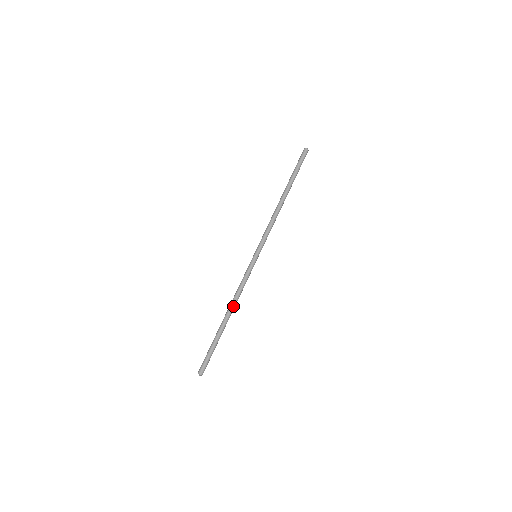
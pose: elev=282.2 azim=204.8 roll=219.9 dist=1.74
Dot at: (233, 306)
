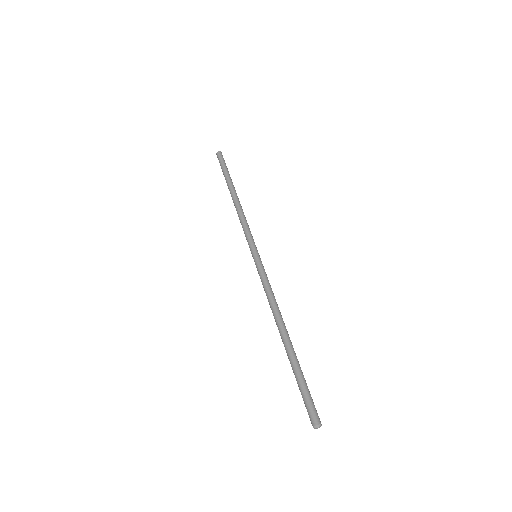
Dot at: (277, 317)
